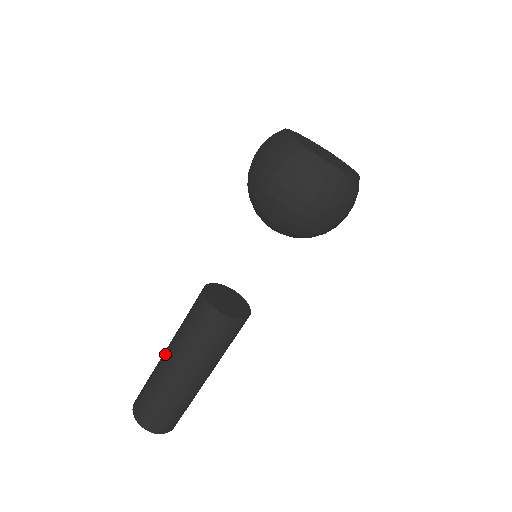
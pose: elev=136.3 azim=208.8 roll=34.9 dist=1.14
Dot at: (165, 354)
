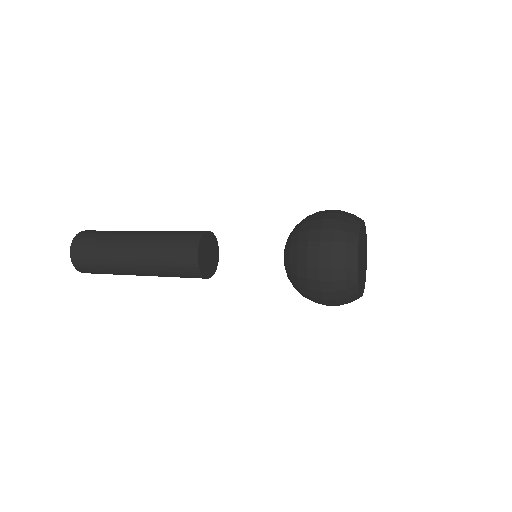
Dot at: (130, 249)
